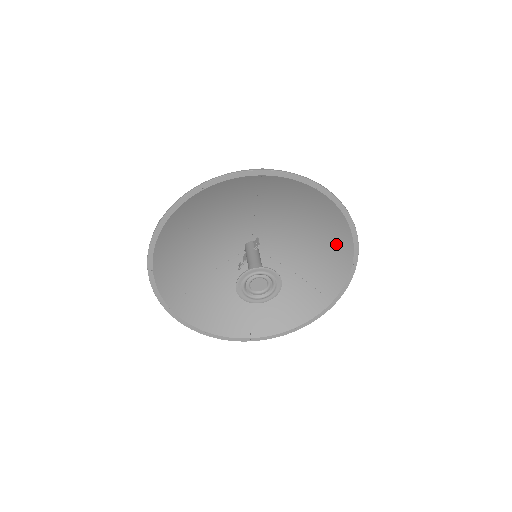
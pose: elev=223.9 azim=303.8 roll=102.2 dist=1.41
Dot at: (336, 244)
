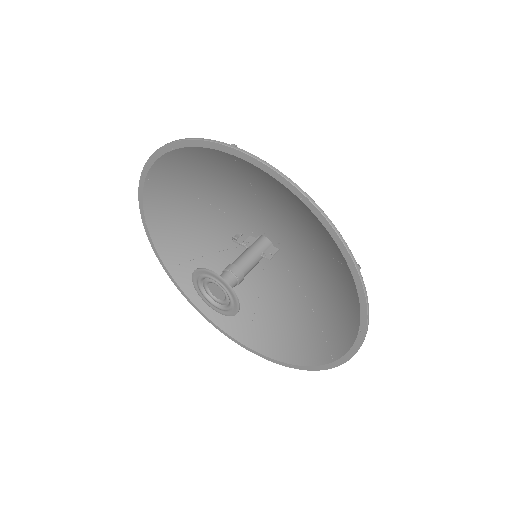
Dot at: (307, 344)
